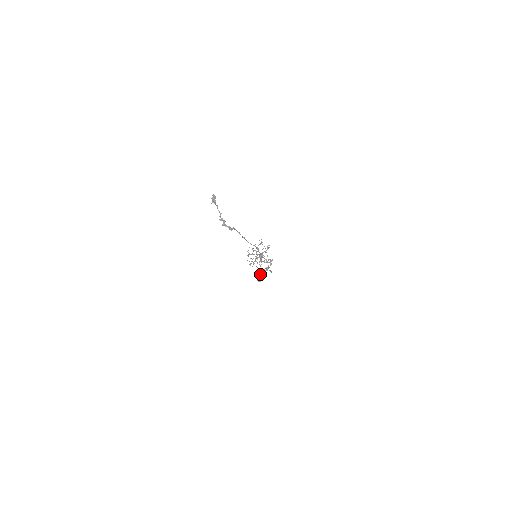
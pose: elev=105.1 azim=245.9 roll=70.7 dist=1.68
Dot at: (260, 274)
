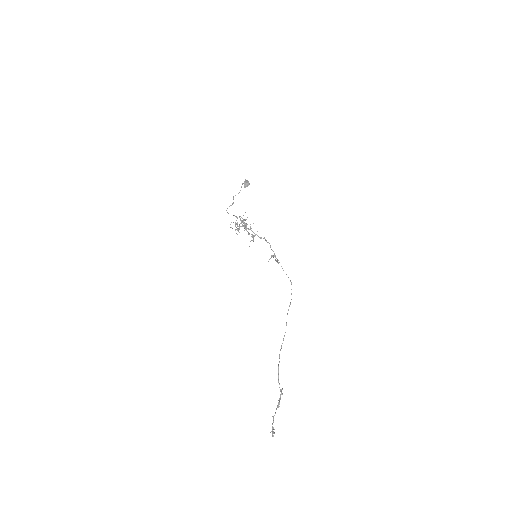
Dot at: occluded
